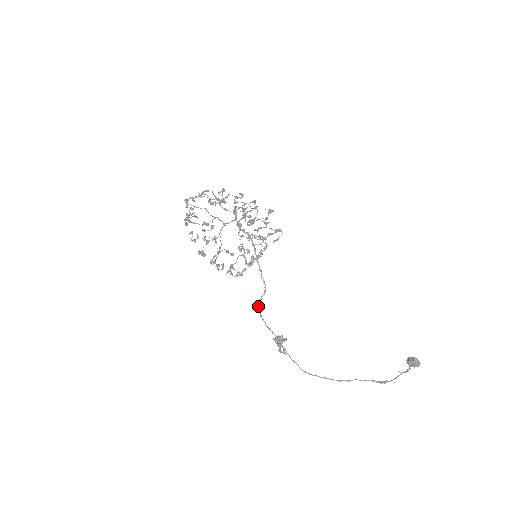
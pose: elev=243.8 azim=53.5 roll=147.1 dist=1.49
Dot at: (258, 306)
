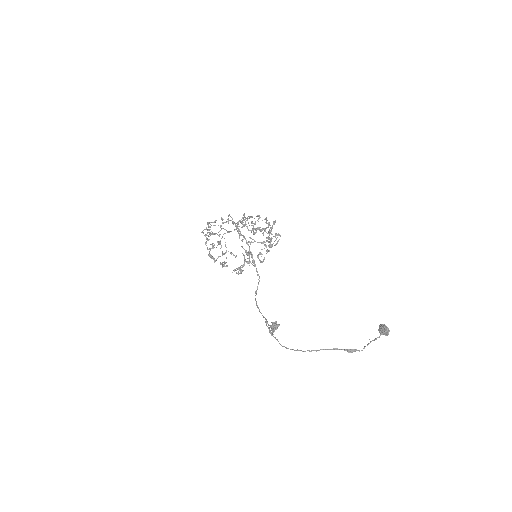
Dot at: occluded
